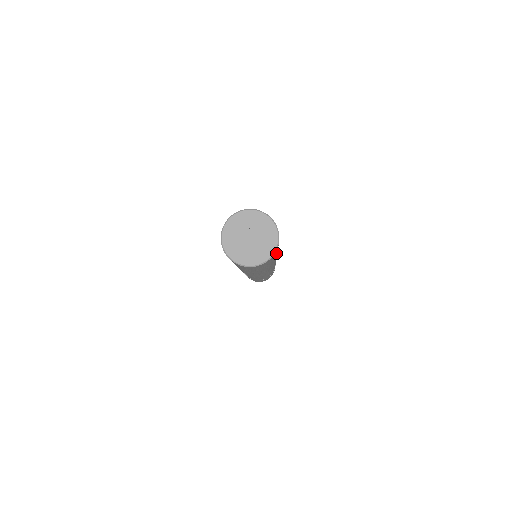
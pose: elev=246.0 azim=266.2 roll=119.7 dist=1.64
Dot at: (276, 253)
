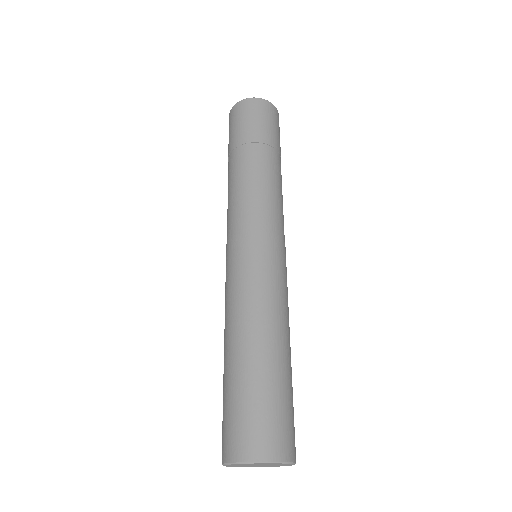
Dot at: occluded
